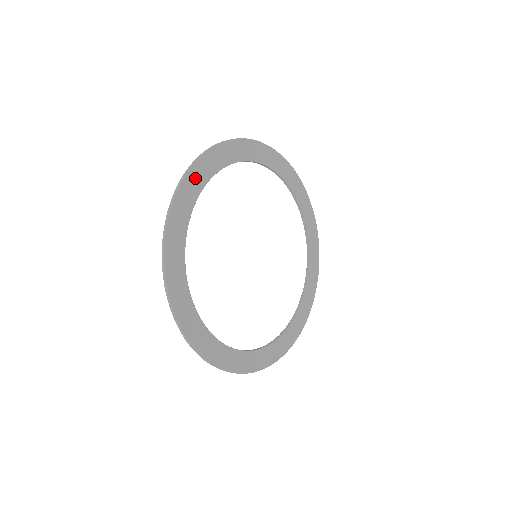
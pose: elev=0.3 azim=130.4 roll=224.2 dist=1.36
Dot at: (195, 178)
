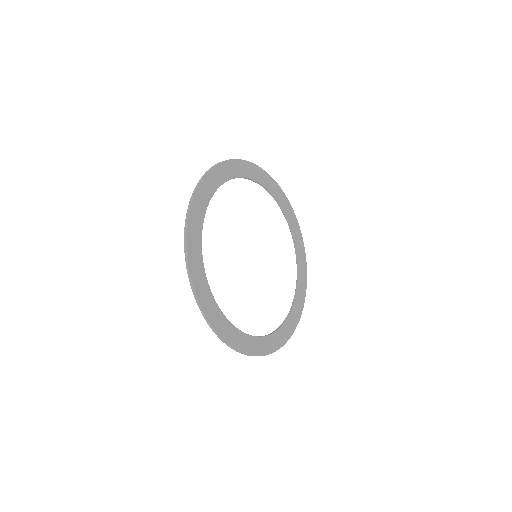
Dot at: (209, 183)
